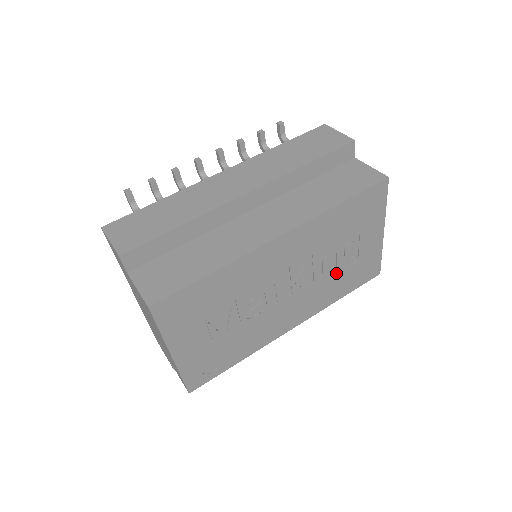
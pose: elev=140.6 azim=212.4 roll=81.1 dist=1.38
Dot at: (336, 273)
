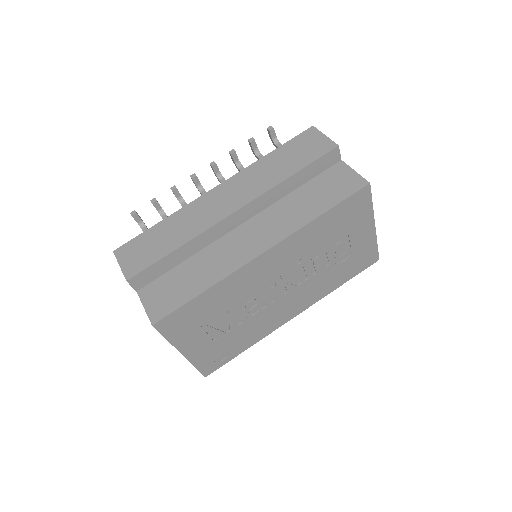
Dot at: (330, 268)
